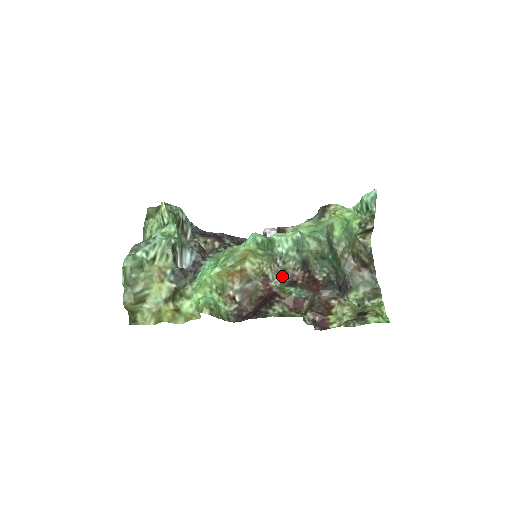
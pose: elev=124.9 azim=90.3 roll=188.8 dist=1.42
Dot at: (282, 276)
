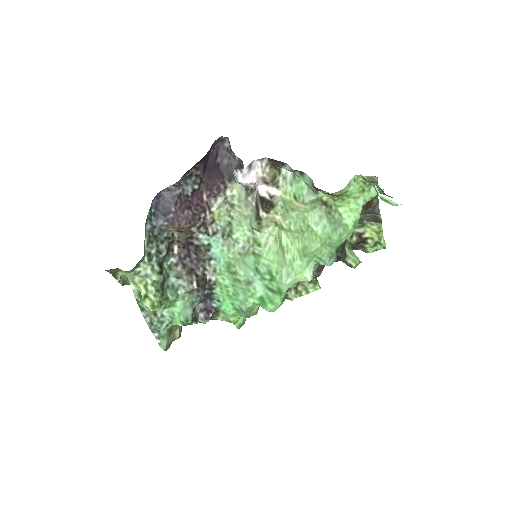
Dot at: occluded
